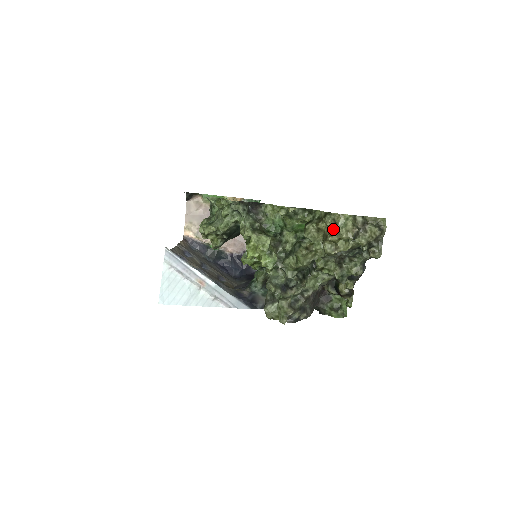
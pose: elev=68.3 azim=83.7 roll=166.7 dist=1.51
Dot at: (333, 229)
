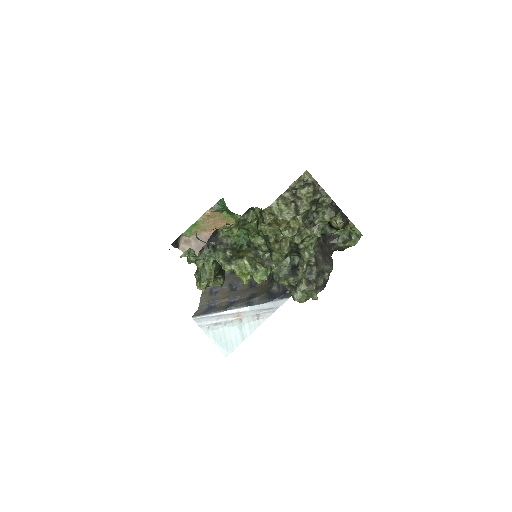
Dot at: (276, 220)
